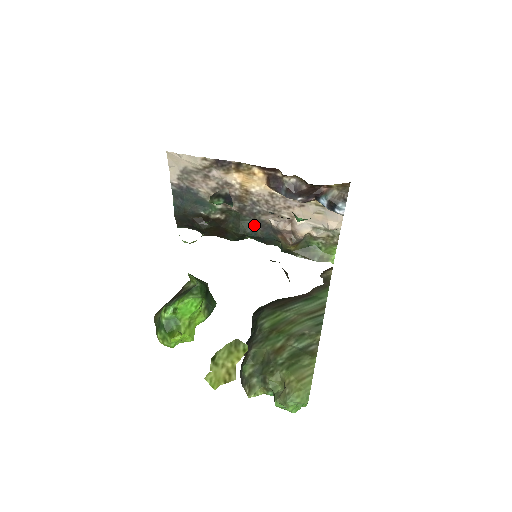
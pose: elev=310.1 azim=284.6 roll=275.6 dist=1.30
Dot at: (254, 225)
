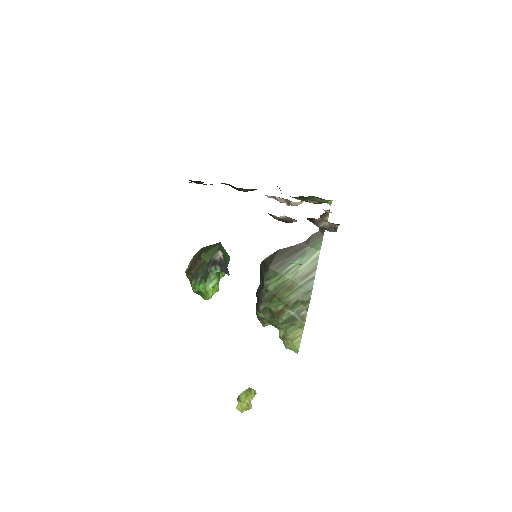
Dot at: (251, 189)
